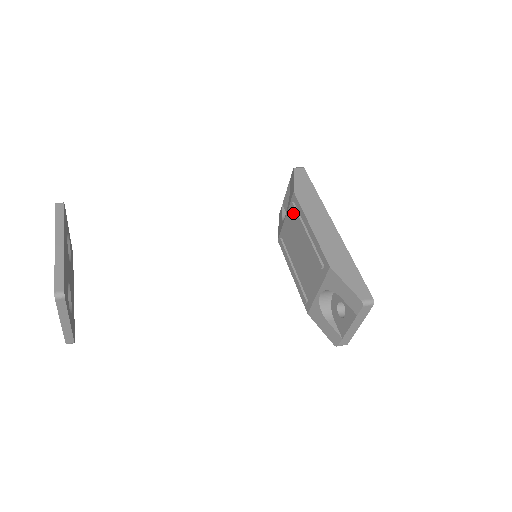
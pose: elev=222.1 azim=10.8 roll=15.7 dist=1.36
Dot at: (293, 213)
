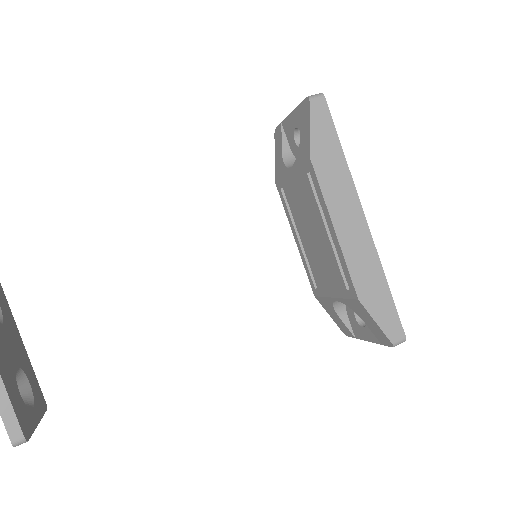
Dot at: (306, 183)
